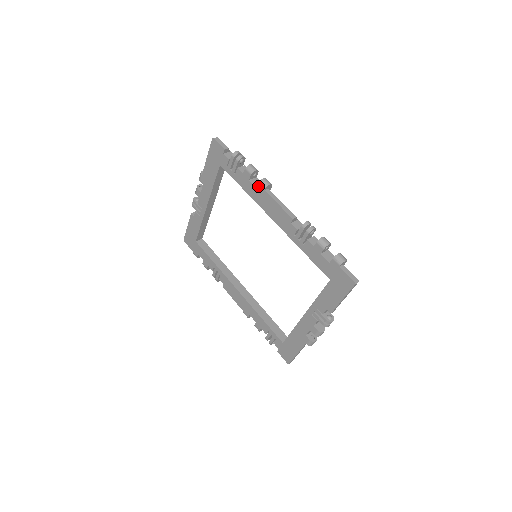
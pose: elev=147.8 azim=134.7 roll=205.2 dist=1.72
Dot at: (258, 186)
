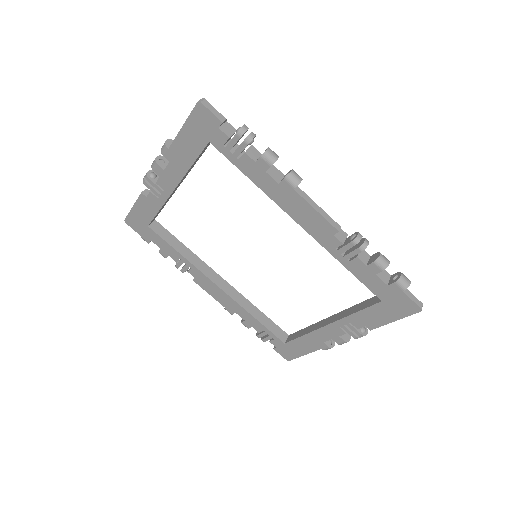
Dot at: (283, 183)
